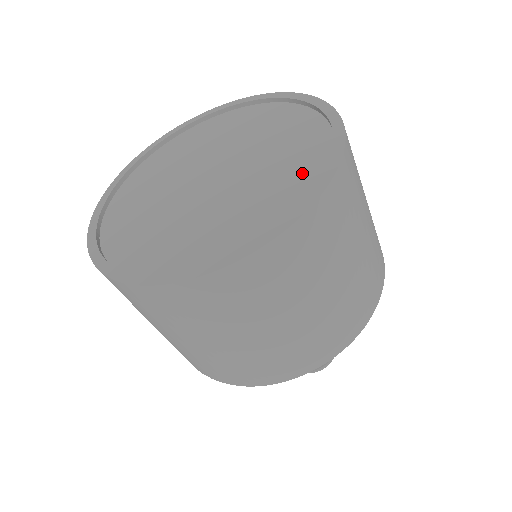
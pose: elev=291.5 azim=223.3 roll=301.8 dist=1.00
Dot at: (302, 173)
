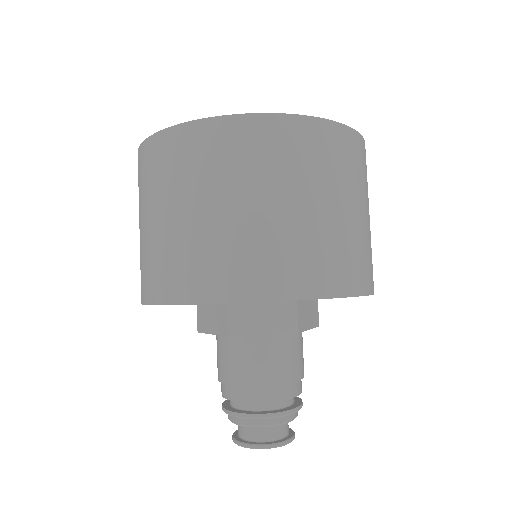
Dot at: occluded
